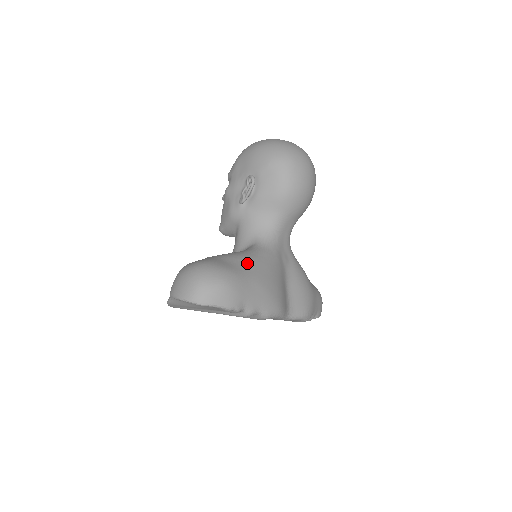
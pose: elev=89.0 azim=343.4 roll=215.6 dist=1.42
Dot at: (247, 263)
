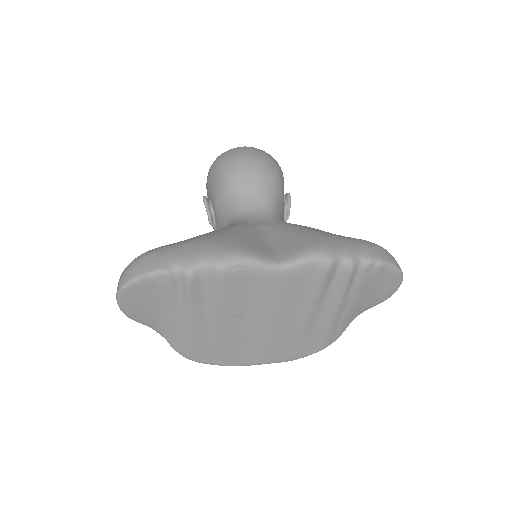
Dot at: occluded
